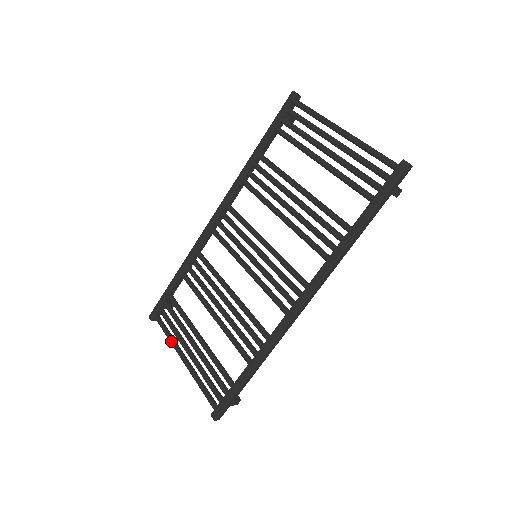
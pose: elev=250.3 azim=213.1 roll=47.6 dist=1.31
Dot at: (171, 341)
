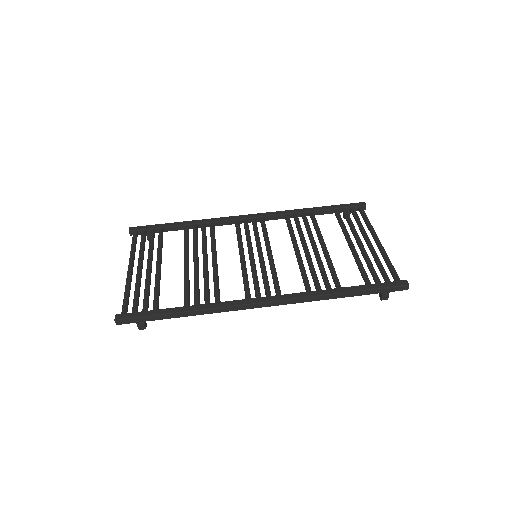
Dot at: (132, 252)
